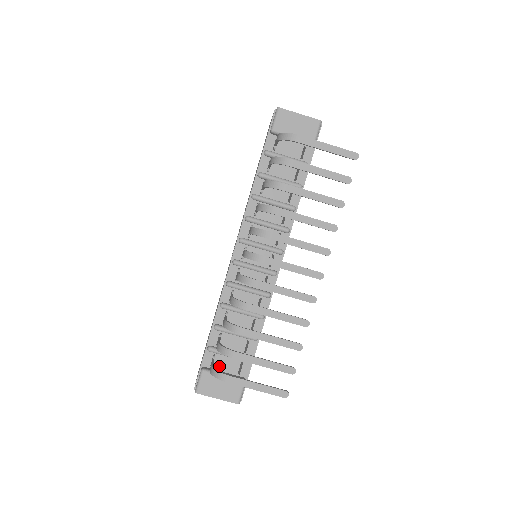
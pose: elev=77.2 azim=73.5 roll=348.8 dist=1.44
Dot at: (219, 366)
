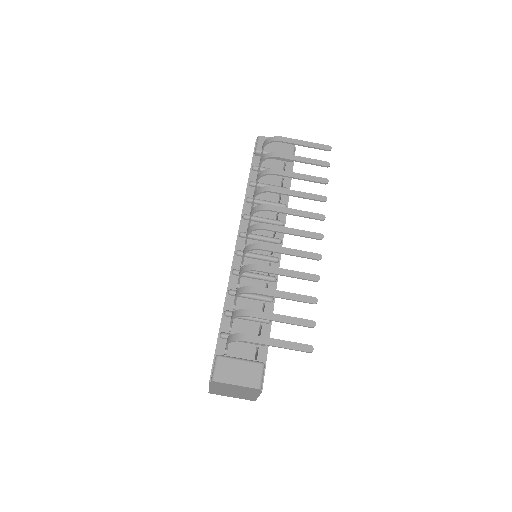
Dot at: (234, 353)
